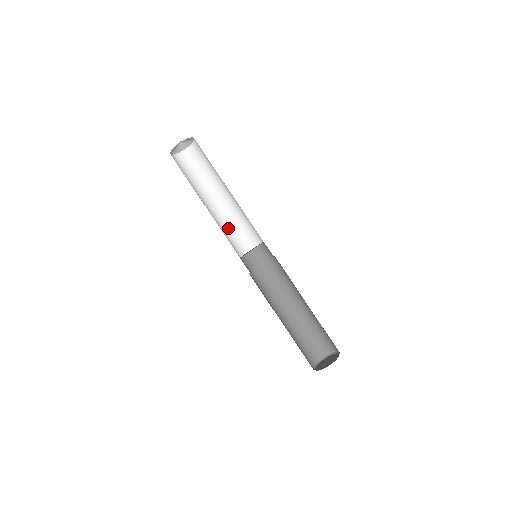
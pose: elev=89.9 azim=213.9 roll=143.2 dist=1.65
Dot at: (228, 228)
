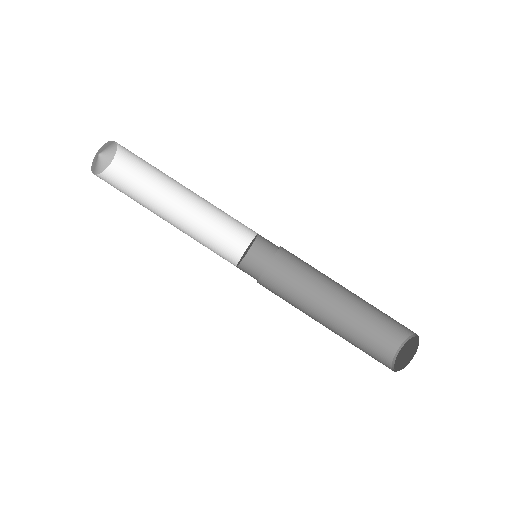
Dot at: (203, 240)
